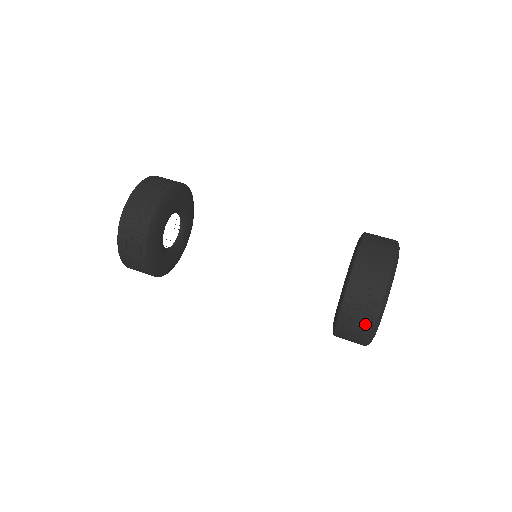
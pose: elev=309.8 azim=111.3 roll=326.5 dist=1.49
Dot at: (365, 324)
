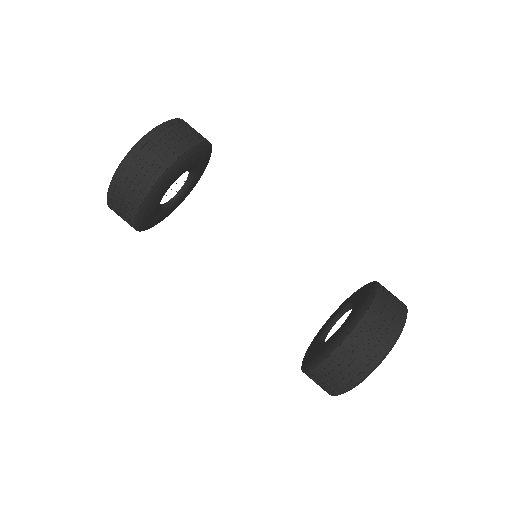
Dot at: (330, 389)
